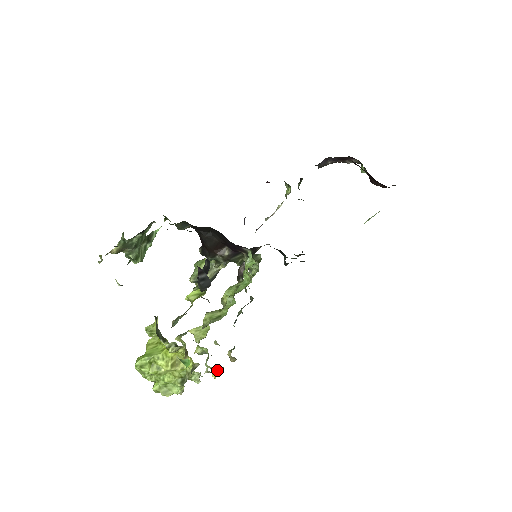
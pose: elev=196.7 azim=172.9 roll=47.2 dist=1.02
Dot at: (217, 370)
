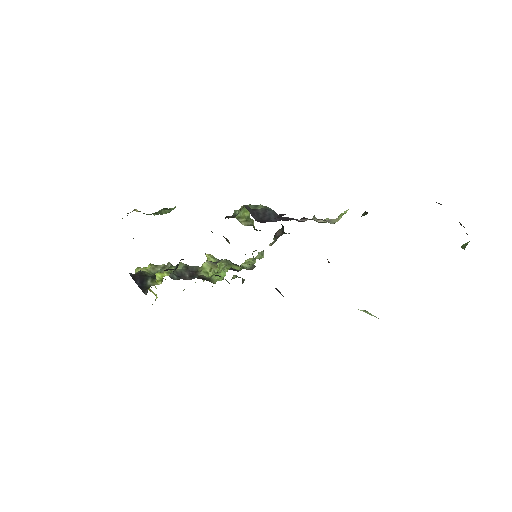
Dot at: occluded
